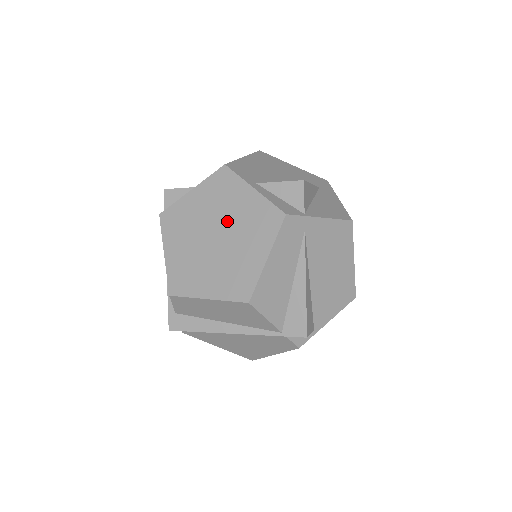
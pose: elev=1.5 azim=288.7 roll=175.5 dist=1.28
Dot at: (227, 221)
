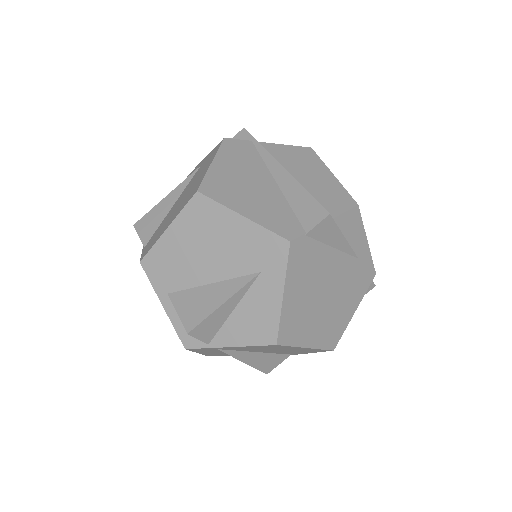
Dot at: occluded
